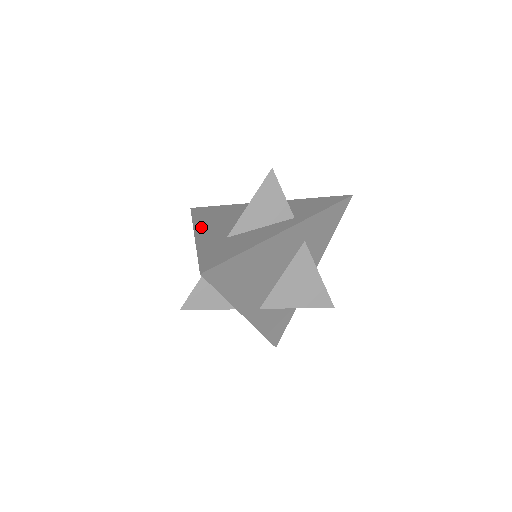
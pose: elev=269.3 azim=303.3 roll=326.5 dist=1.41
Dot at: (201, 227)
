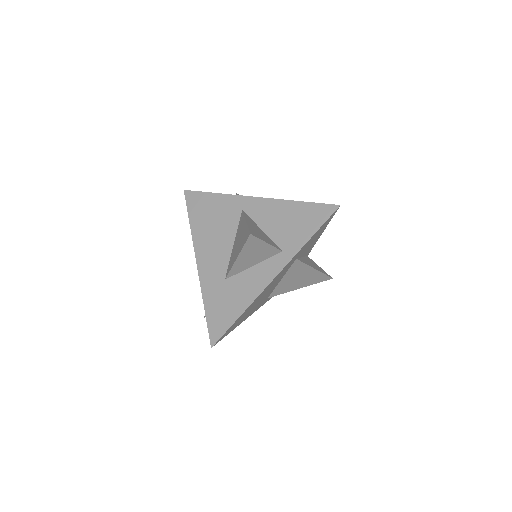
Dot at: (200, 247)
